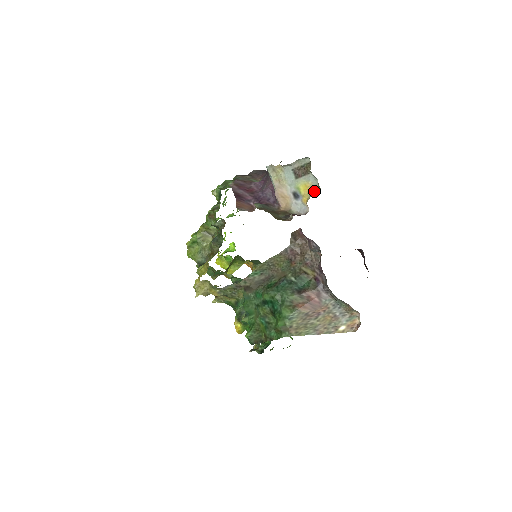
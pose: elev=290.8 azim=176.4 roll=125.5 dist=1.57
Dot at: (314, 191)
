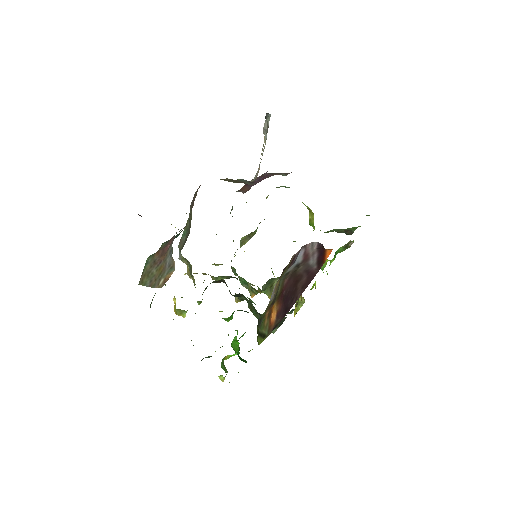
Dot at: occluded
